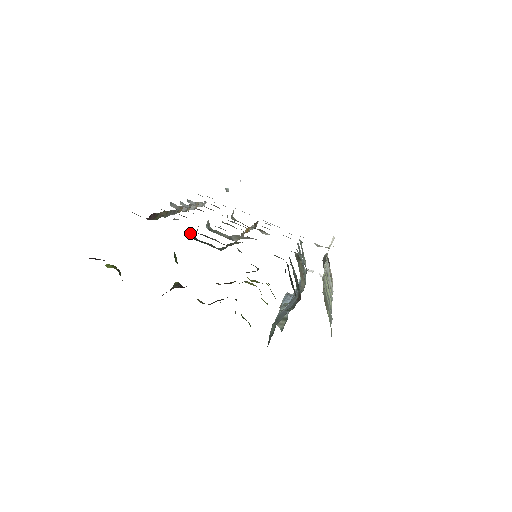
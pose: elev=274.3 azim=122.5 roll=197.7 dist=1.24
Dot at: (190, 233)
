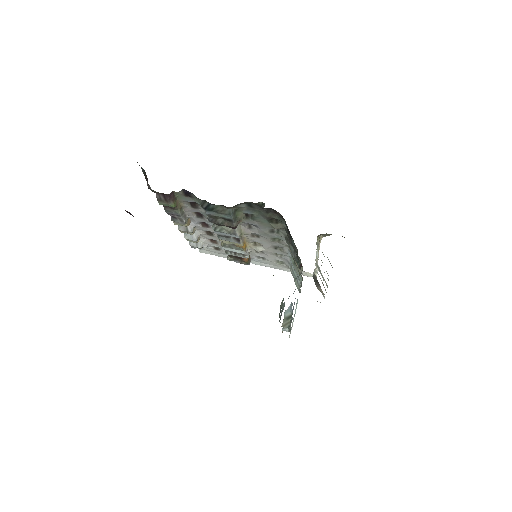
Dot at: (204, 201)
